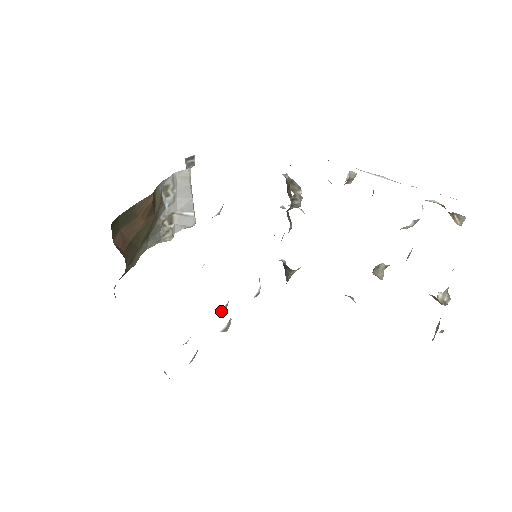
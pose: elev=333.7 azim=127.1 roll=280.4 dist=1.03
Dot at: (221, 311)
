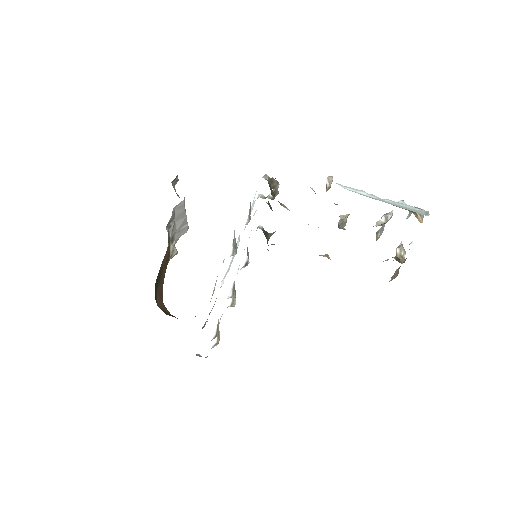
Dot at: (231, 297)
